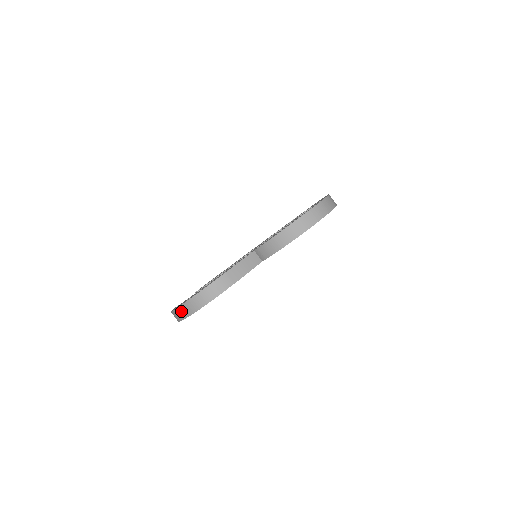
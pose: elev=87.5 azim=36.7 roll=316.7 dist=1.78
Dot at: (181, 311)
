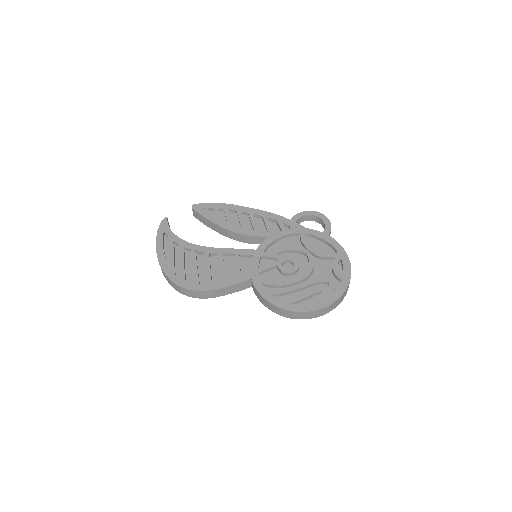
Dot at: occluded
